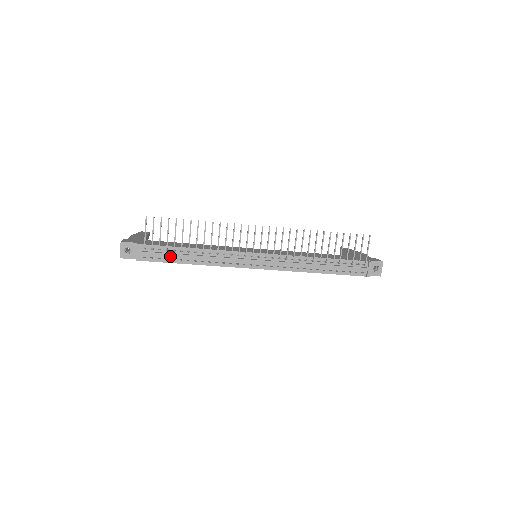
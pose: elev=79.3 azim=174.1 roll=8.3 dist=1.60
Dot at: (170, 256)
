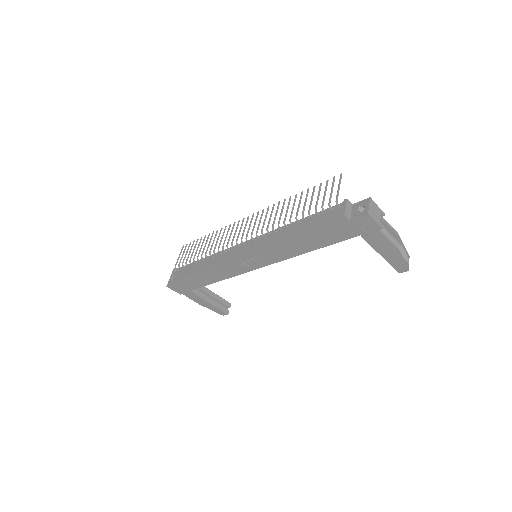
Dot at: (188, 269)
